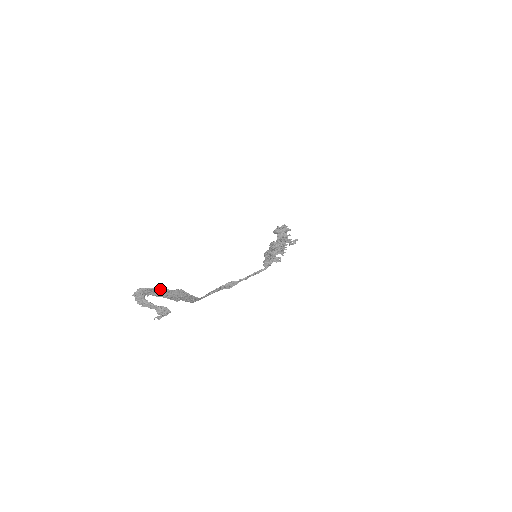
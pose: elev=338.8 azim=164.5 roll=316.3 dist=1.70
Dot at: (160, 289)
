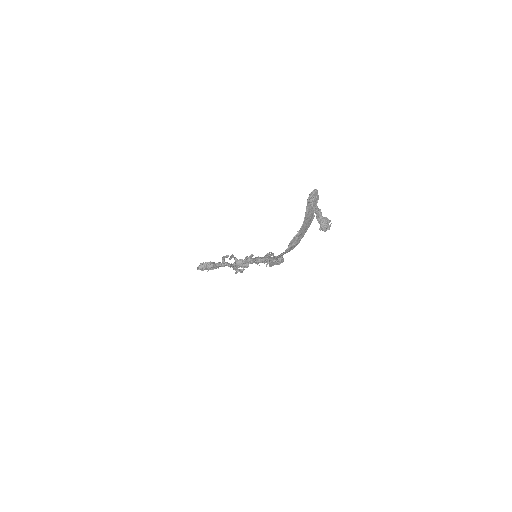
Dot at: occluded
